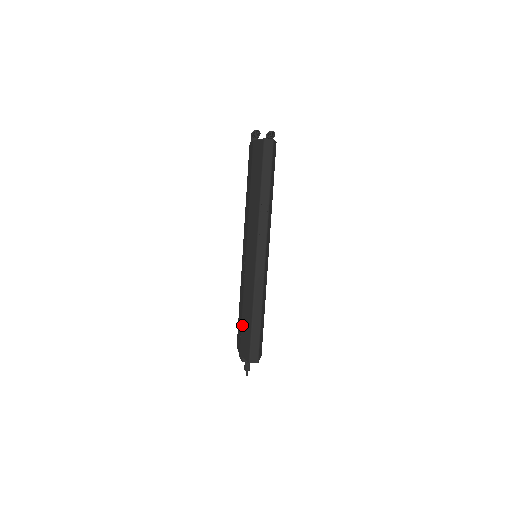
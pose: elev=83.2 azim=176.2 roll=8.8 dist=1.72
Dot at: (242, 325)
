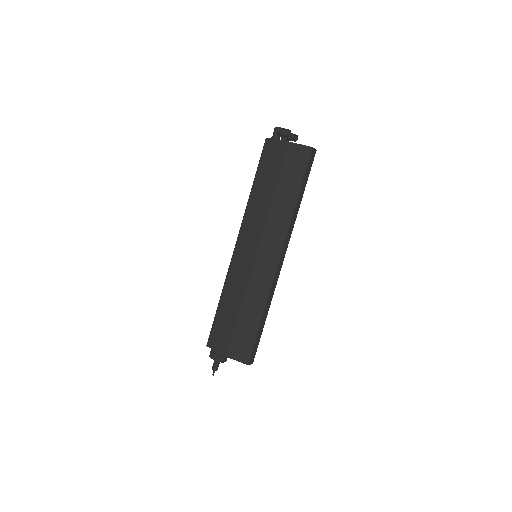
Dot at: (238, 327)
